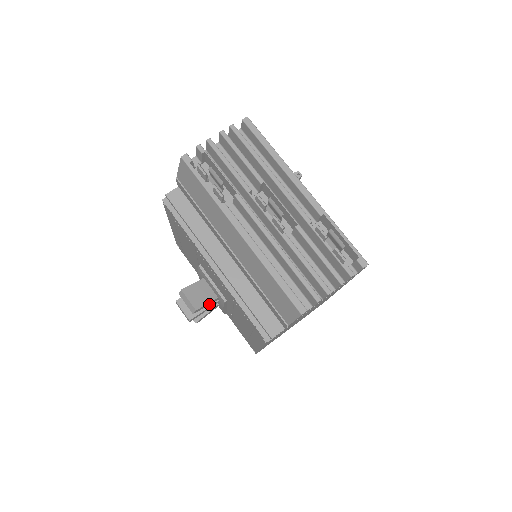
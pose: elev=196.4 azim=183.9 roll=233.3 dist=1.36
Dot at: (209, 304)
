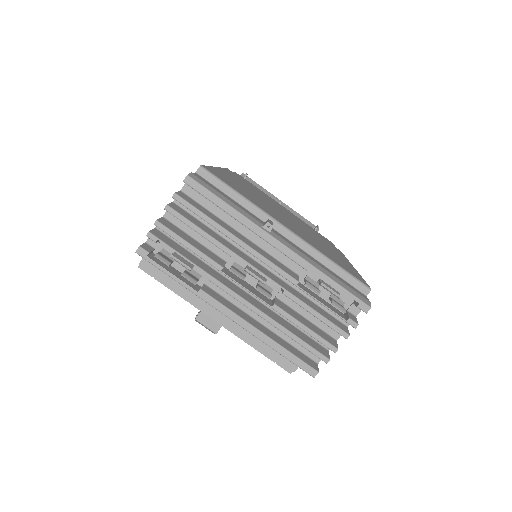
Dot at: occluded
